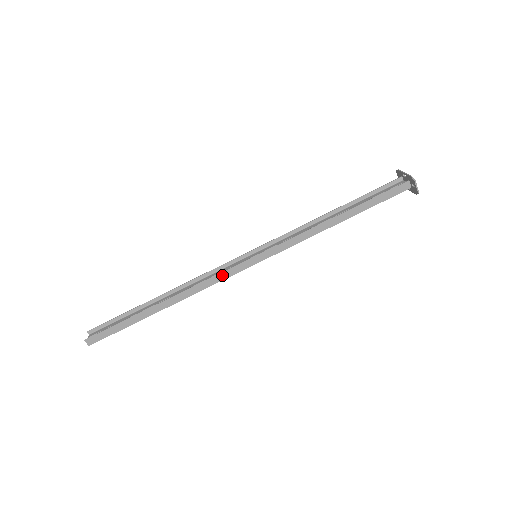
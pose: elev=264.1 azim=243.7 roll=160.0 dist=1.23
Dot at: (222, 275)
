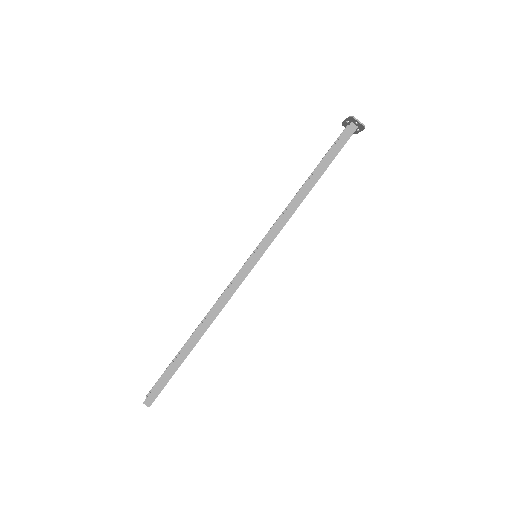
Dot at: (233, 286)
